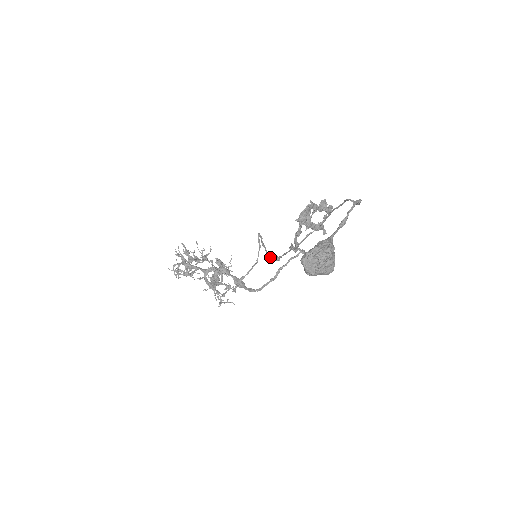
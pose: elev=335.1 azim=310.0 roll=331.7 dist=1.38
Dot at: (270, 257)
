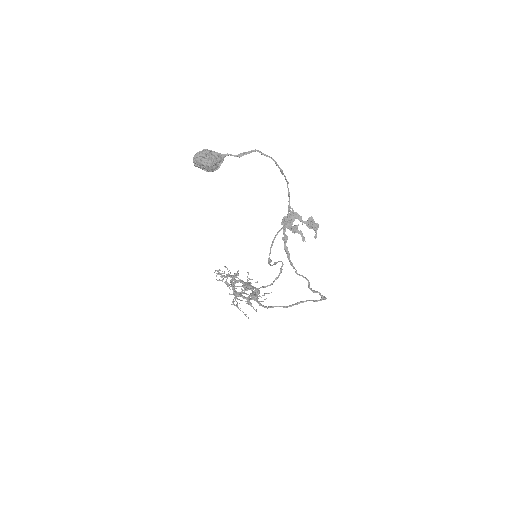
Dot at: (270, 264)
